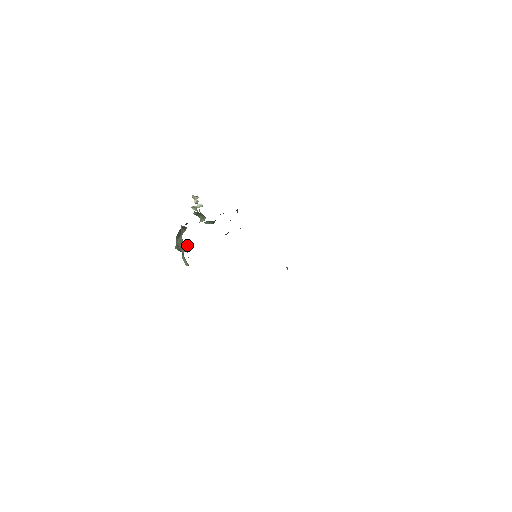
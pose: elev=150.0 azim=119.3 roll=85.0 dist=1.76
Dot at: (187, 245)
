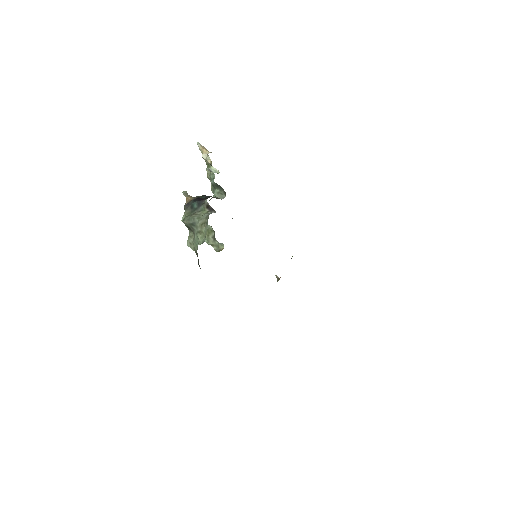
Dot at: (221, 243)
